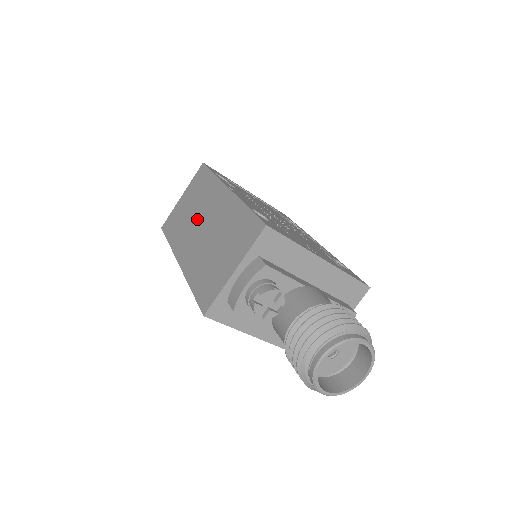
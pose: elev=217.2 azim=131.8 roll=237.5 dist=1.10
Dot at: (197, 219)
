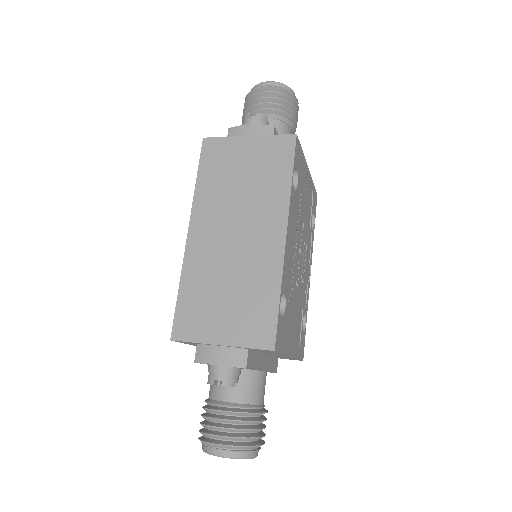
Dot at: (238, 211)
